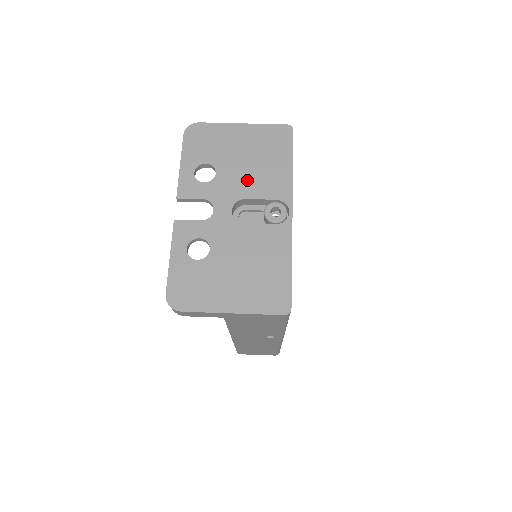
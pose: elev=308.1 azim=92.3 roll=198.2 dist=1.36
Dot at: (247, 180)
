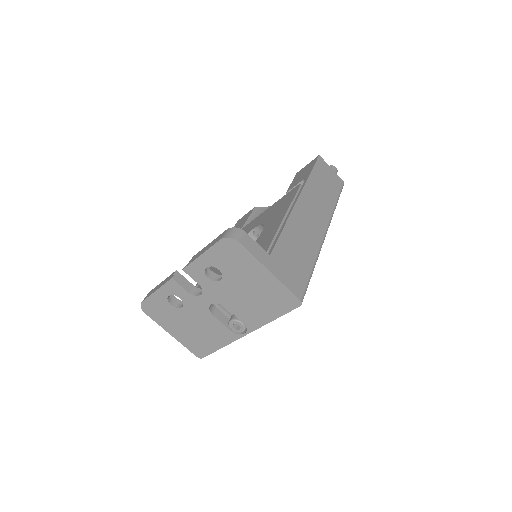
Dot at: (237, 301)
